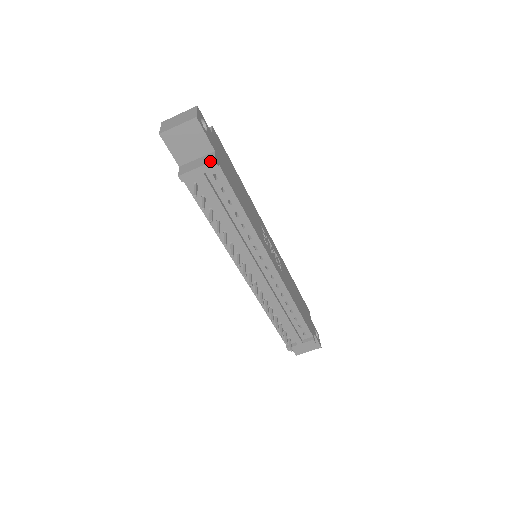
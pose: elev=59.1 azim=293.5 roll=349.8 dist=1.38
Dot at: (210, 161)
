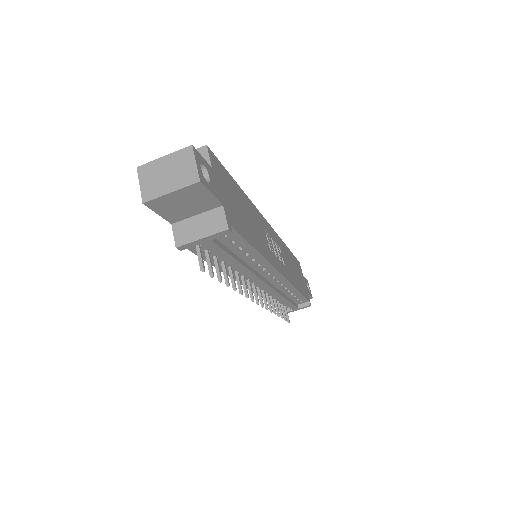
Dot at: (221, 229)
